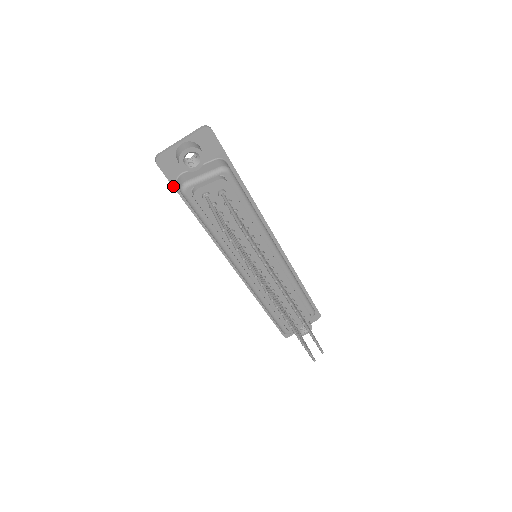
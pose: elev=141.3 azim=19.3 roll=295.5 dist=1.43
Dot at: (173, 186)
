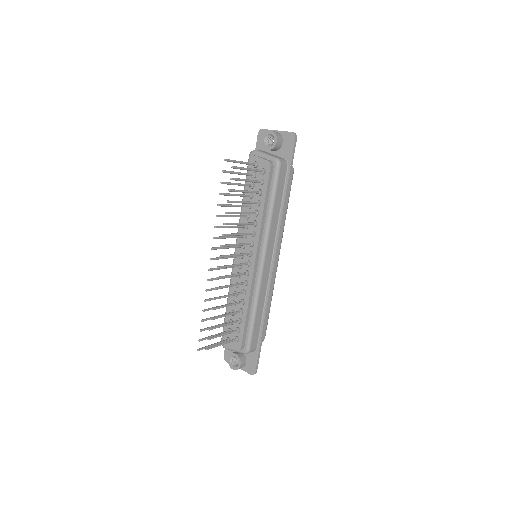
Dot at: occluded
